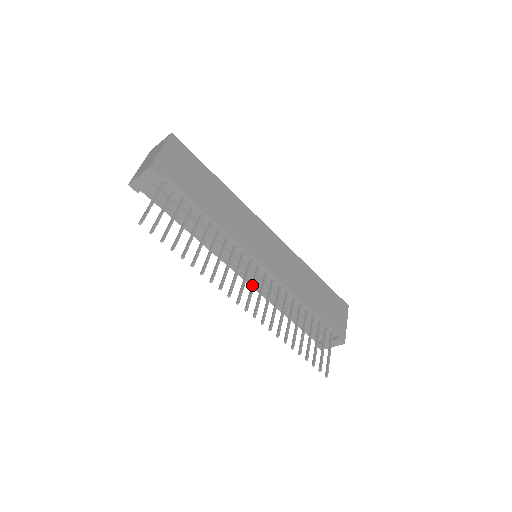
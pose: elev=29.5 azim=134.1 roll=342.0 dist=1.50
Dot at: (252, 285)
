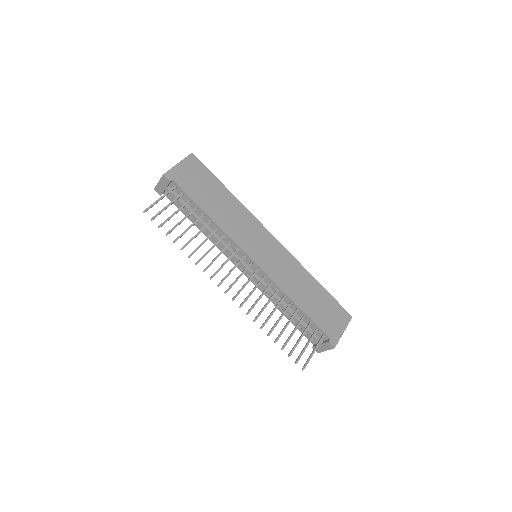
Dot at: (239, 275)
